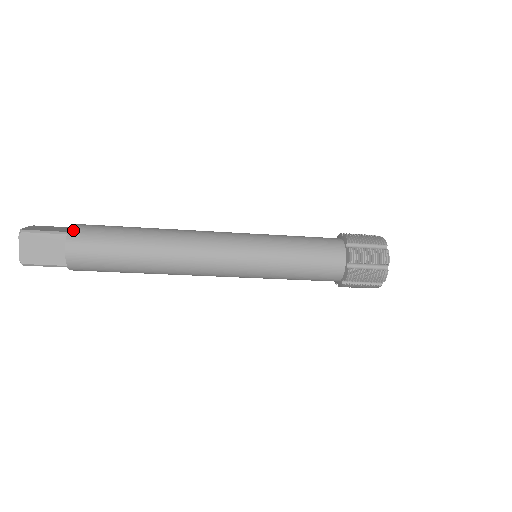
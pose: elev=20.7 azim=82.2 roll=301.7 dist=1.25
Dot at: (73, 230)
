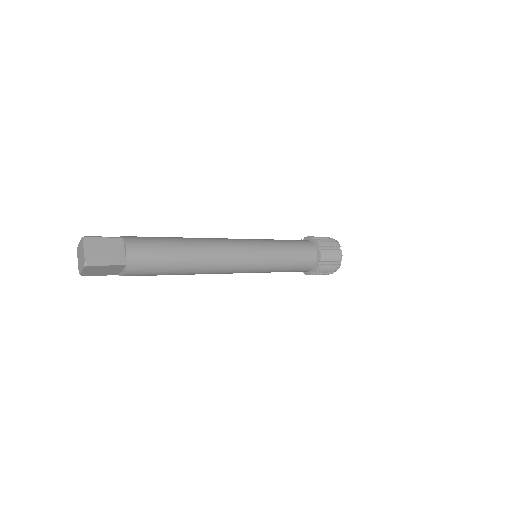
Dot at: (131, 261)
